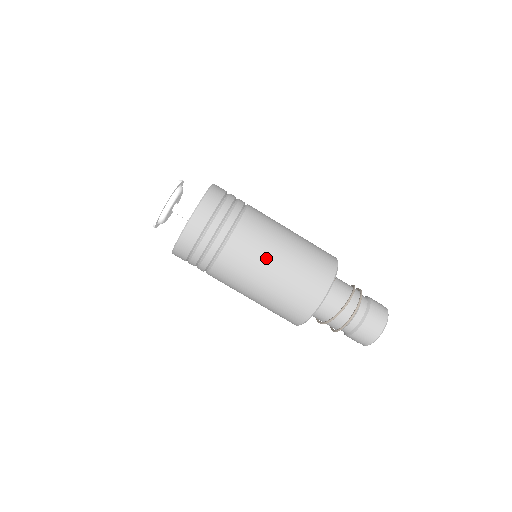
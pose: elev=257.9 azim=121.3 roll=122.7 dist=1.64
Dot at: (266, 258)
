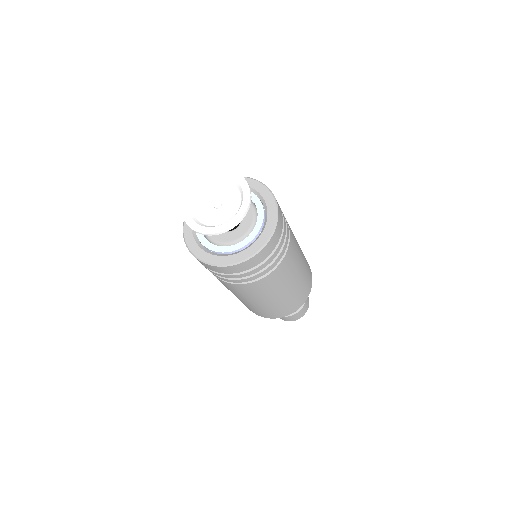
Dot at: (285, 285)
